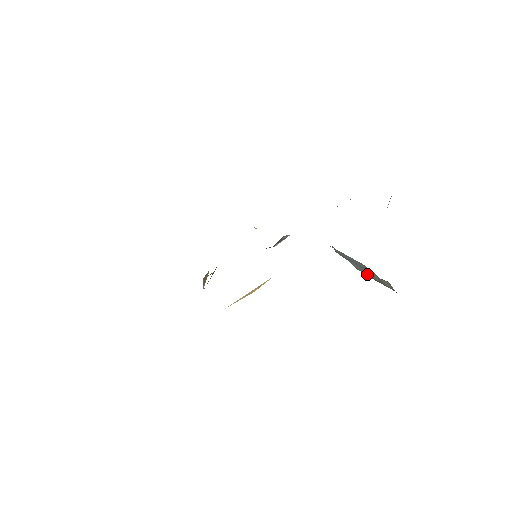
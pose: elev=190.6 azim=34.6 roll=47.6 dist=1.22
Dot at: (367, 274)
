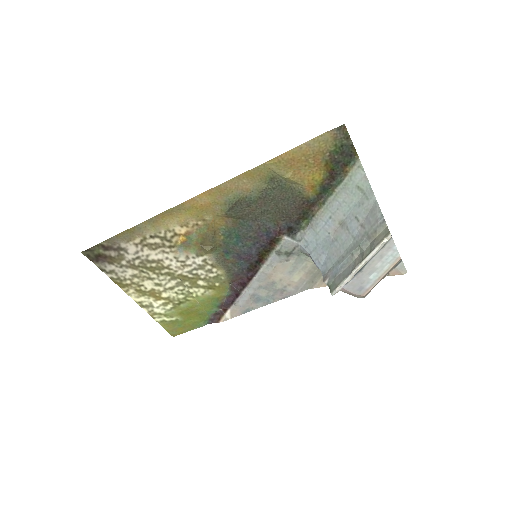
Dot at: (355, 265)
